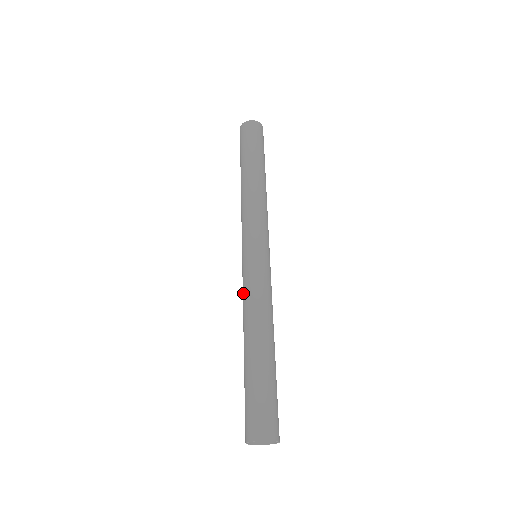
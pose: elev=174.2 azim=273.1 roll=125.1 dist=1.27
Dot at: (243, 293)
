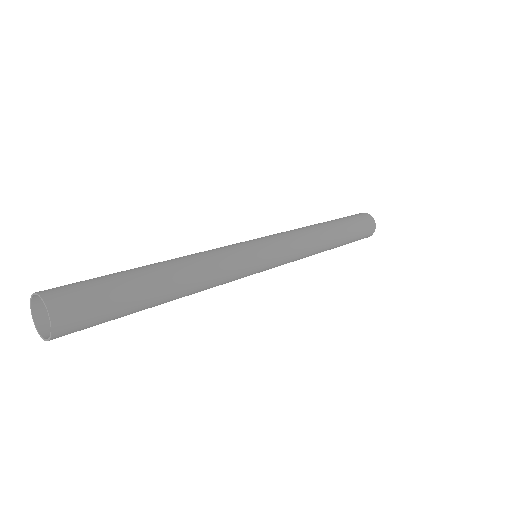
Dot at: occluded
